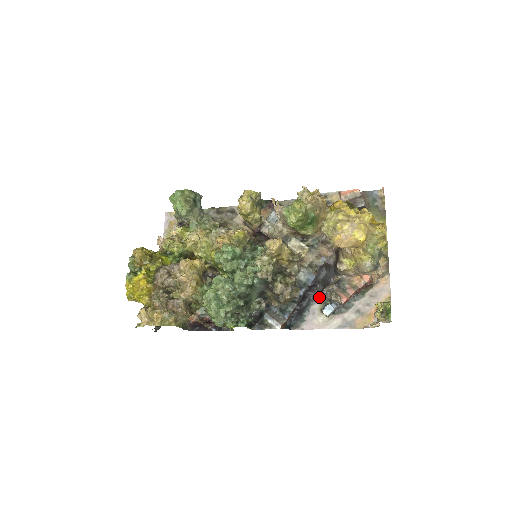
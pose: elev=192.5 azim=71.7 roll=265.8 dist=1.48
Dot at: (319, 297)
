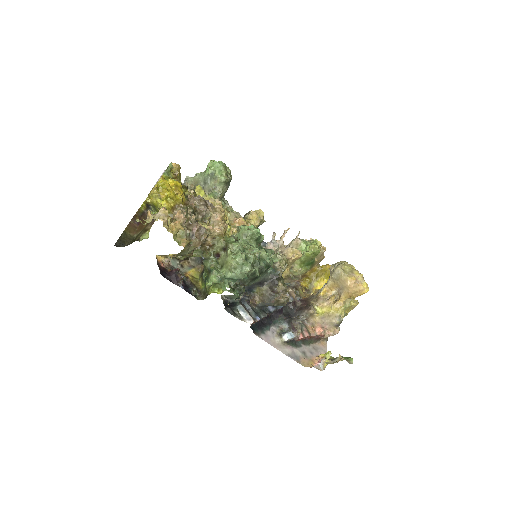
Dot at: (279, 323)
